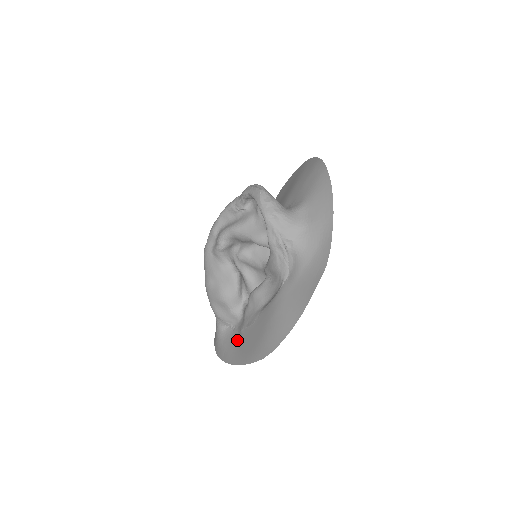
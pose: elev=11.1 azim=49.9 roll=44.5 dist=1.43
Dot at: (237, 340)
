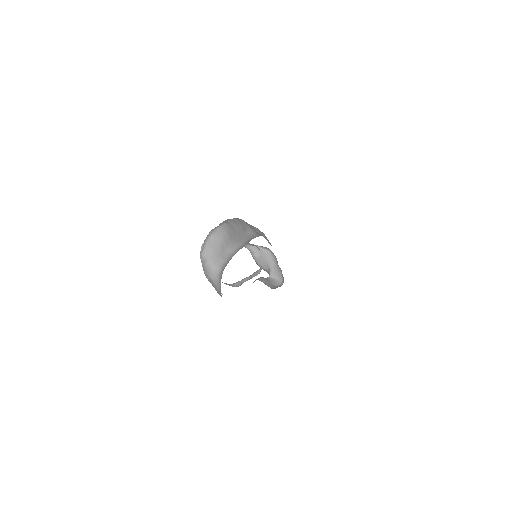
Dot at: occluded
